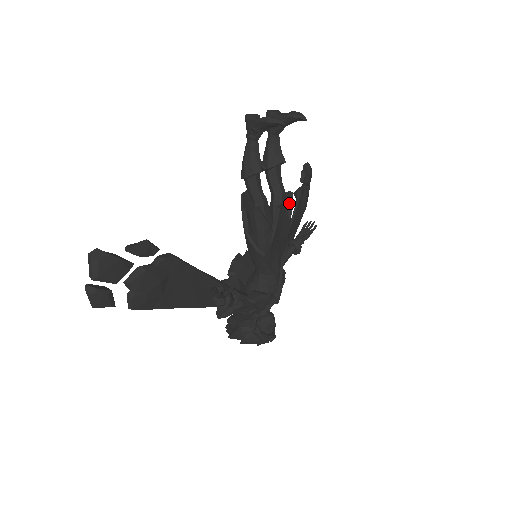
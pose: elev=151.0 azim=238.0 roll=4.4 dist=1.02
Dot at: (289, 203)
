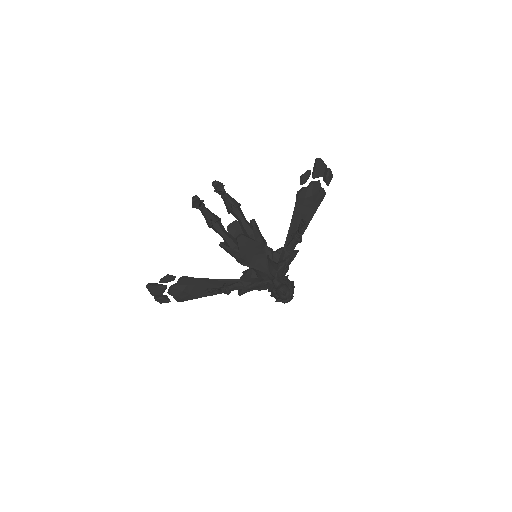
Dot at: (253, 228)
